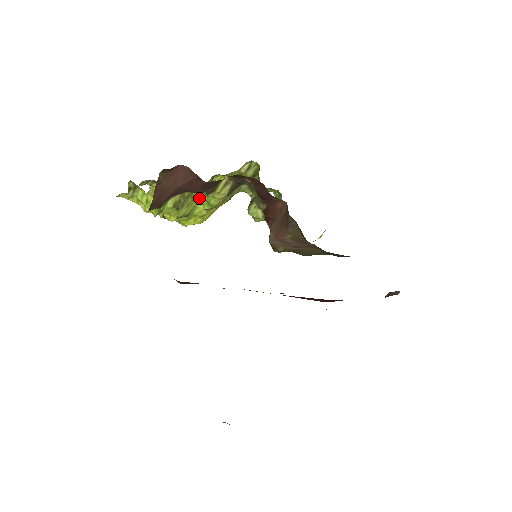
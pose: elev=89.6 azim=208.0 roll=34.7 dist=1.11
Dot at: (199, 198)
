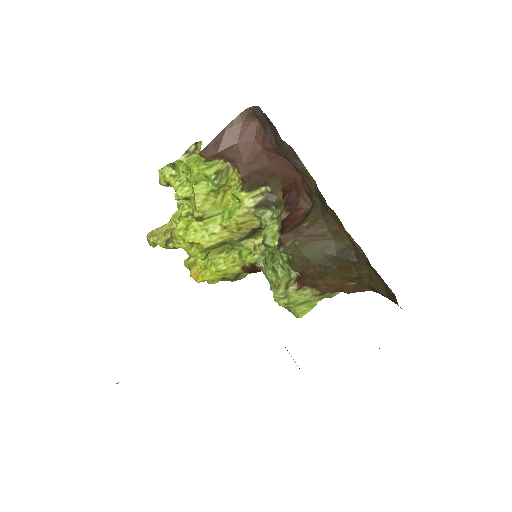
Dot at: (224, 210)
